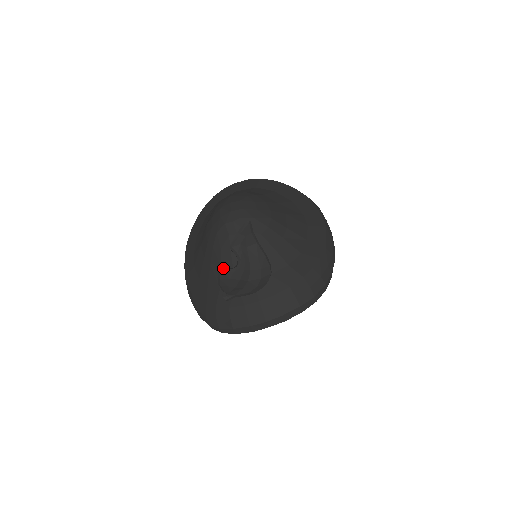
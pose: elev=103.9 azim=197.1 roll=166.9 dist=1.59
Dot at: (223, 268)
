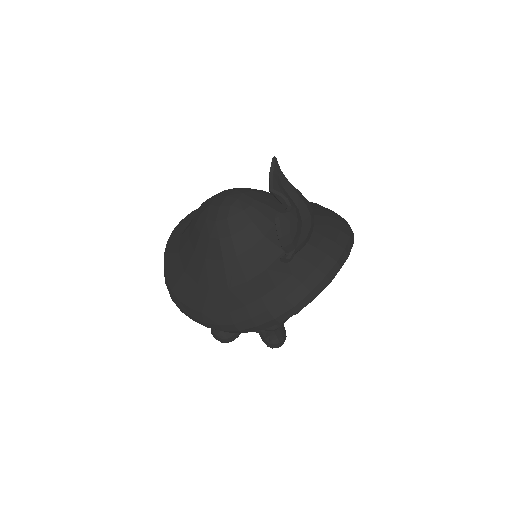
Dot at: (256, 247)
